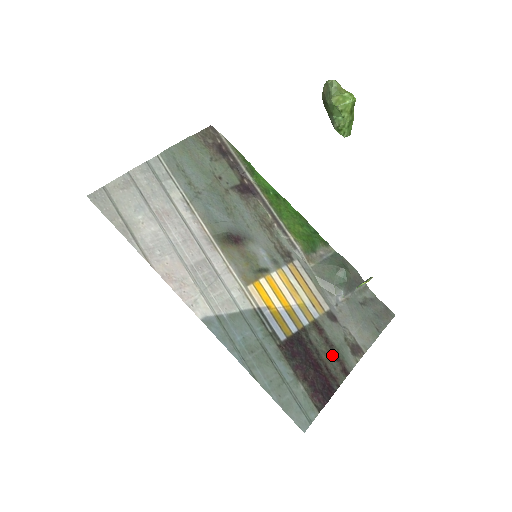
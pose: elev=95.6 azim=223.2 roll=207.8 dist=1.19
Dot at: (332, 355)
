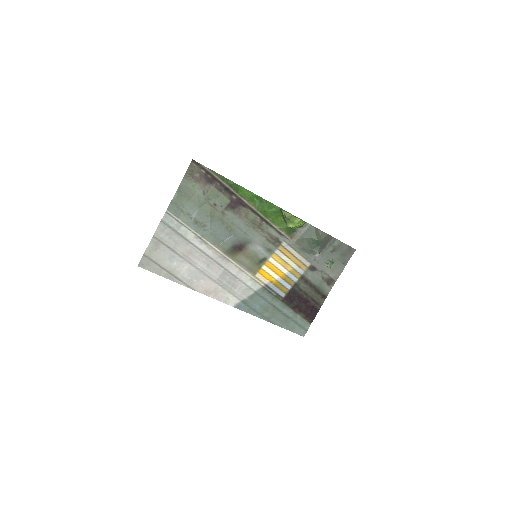
Dot at: (315, 292)
